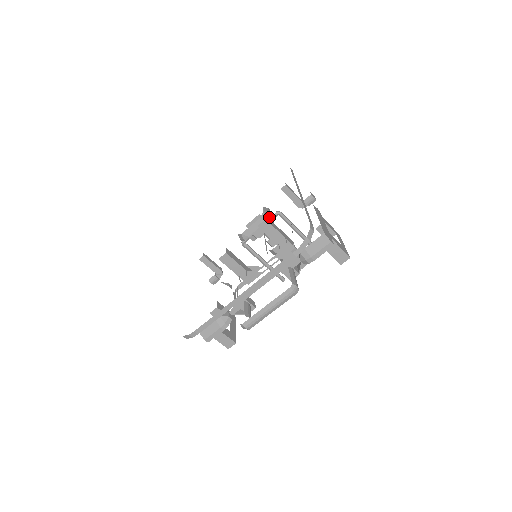
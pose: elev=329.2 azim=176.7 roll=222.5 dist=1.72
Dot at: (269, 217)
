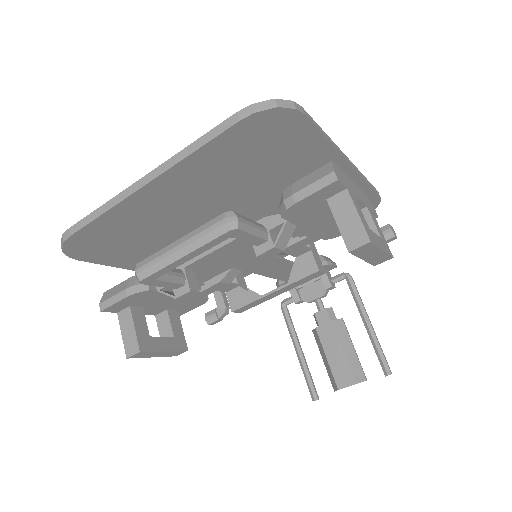
Dot at: (326, 264)
